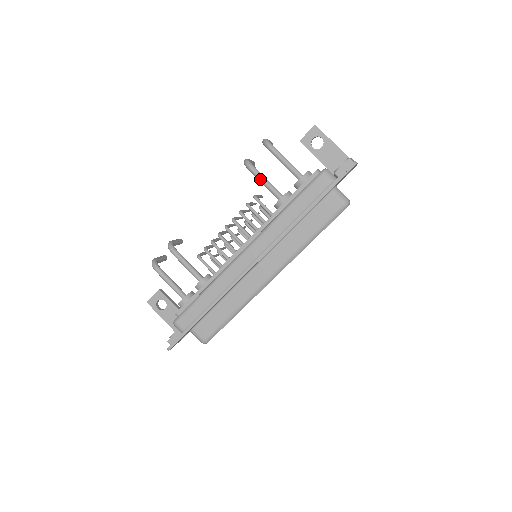
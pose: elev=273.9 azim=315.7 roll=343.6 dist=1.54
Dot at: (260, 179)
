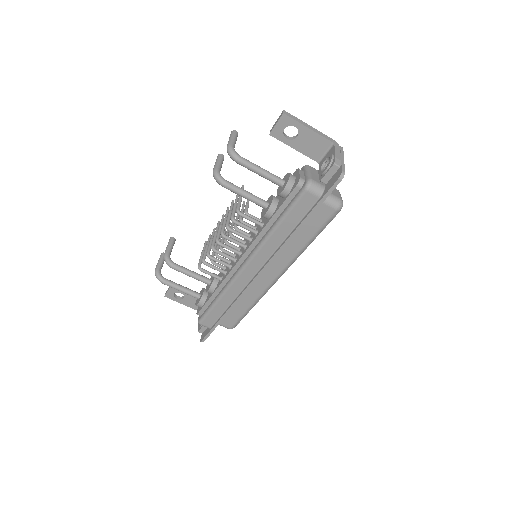
Dot at: (238, 194)
